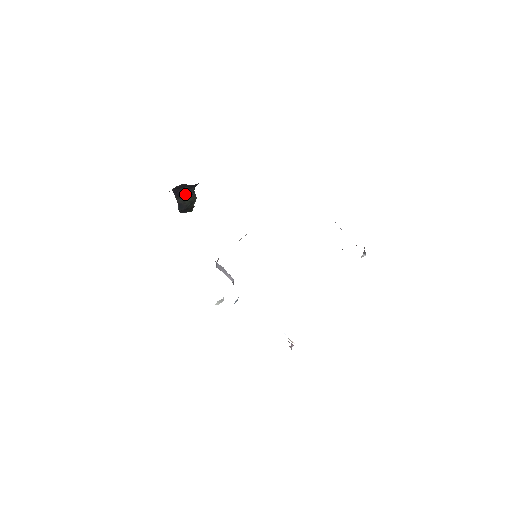
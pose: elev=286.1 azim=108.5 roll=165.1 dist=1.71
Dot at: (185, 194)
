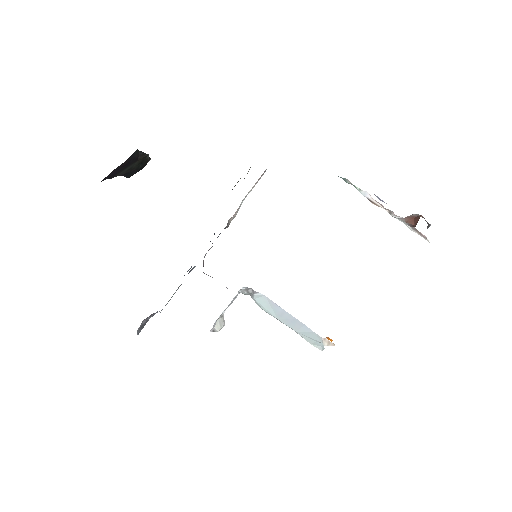
Dot at: (125, 165)
